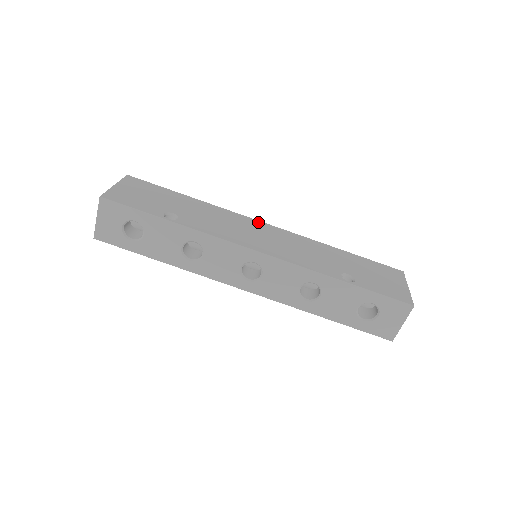
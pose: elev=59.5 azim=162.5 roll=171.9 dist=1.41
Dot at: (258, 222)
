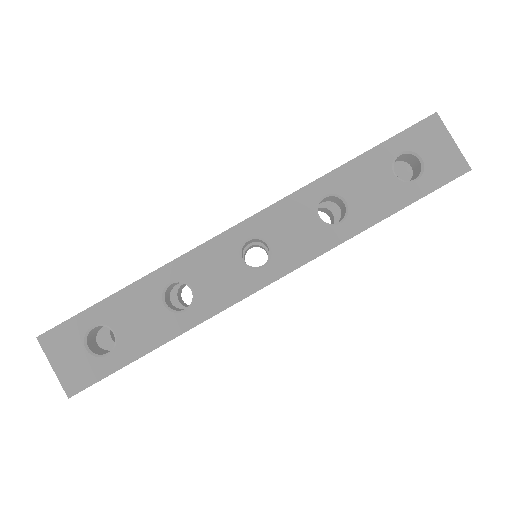
Dot at: occluded
